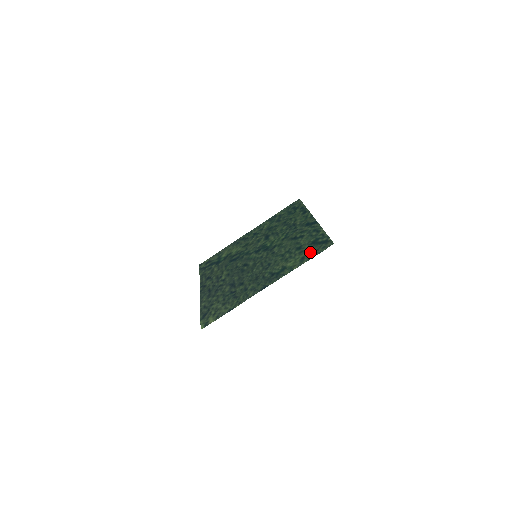
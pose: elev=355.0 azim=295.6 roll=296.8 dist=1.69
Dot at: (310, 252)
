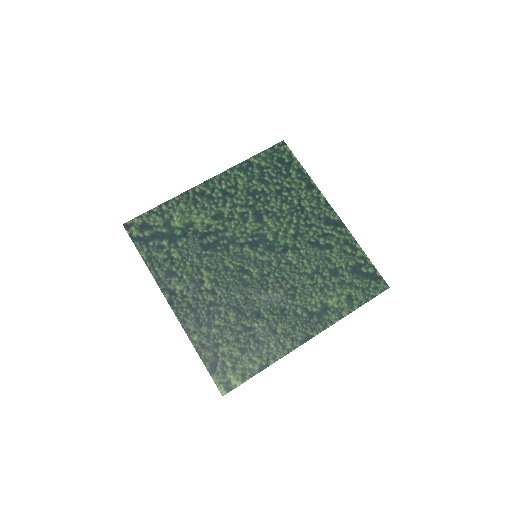
Dot at: (358, 290)
